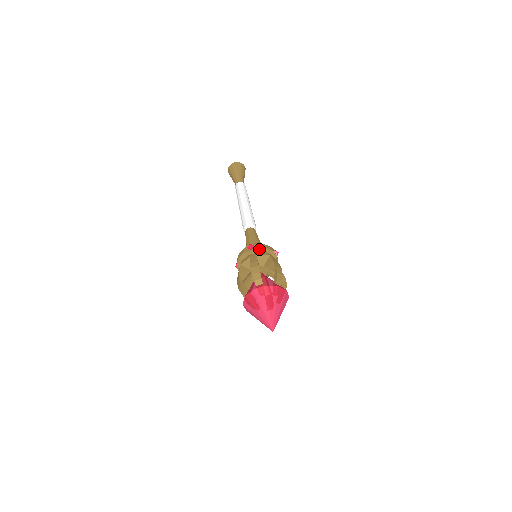
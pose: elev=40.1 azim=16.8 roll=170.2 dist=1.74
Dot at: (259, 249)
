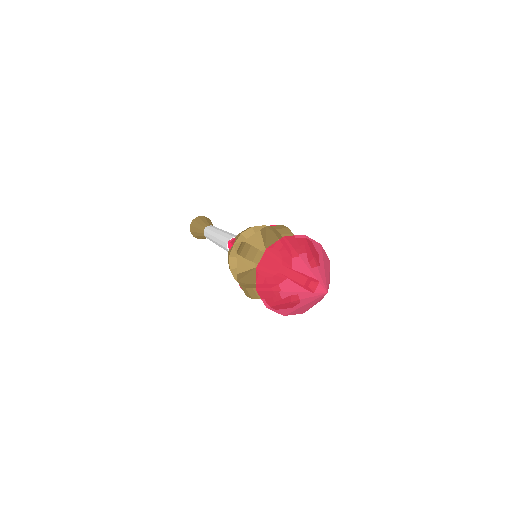
Dot at: (242, 236)
